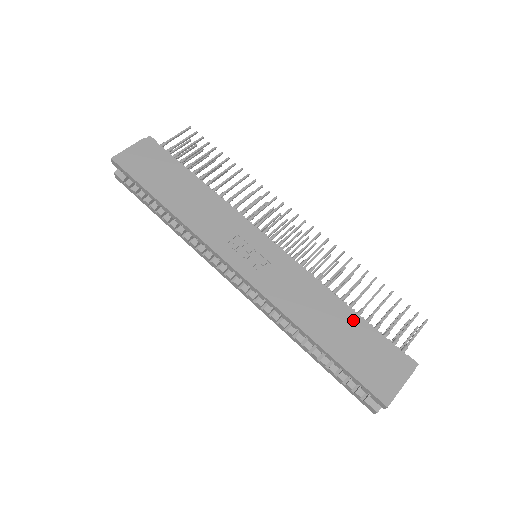
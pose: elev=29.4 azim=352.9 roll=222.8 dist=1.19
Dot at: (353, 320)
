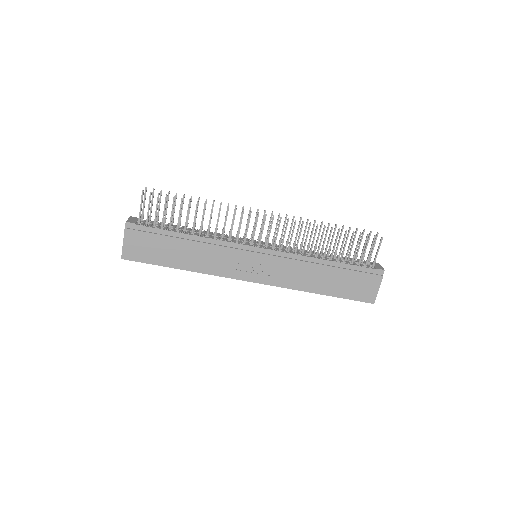
Dot at: (337, 269)
